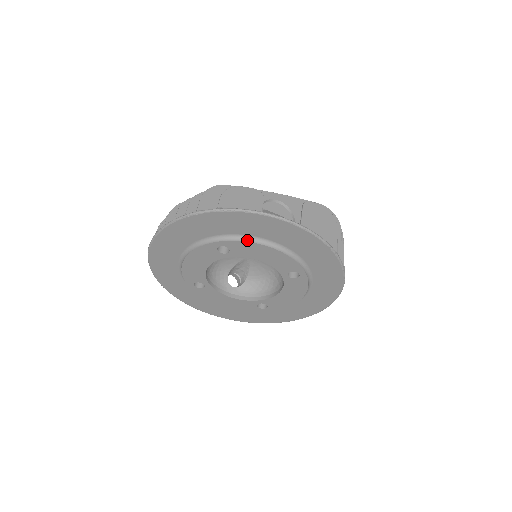
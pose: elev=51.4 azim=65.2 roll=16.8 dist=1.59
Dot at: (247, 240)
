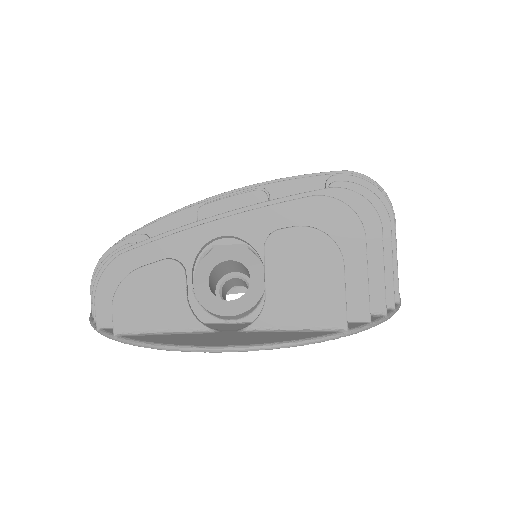
Dot at: occluded
